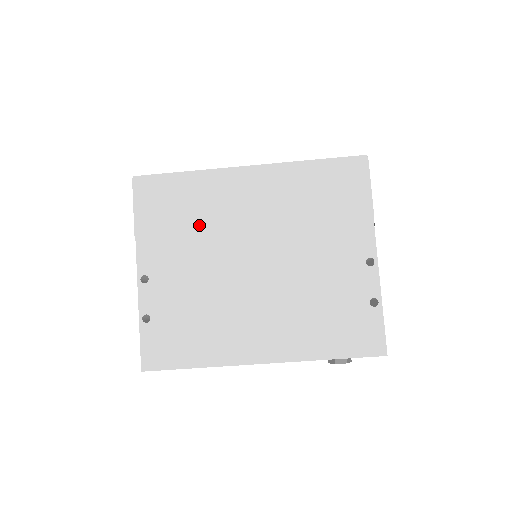
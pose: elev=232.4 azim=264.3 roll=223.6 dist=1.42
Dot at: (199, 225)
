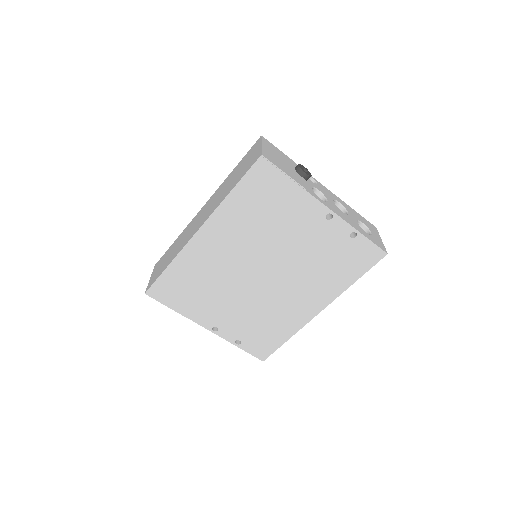
Dot at: (210, 284)
